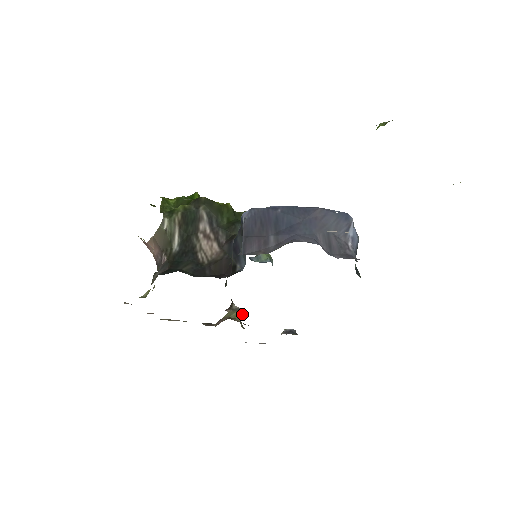
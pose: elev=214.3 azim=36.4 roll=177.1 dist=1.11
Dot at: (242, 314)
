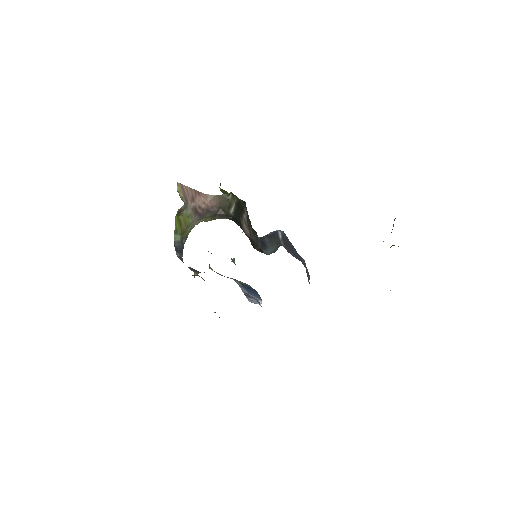
Dot at: occluded
